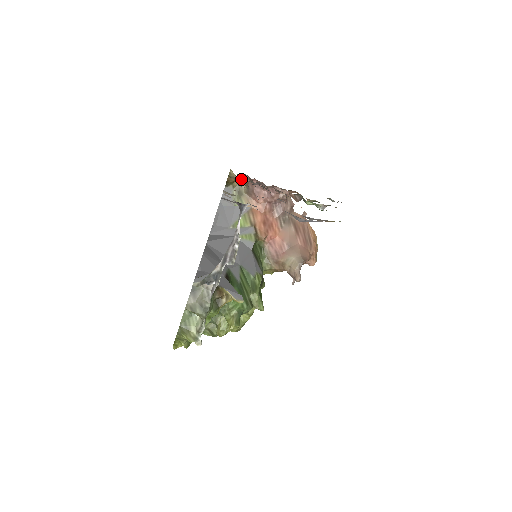
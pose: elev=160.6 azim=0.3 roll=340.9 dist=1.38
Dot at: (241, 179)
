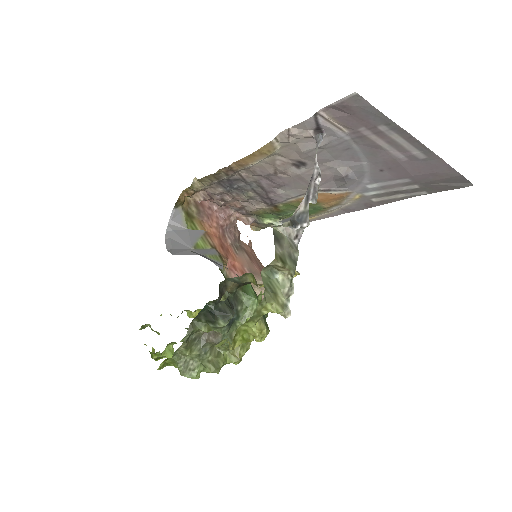
Dot at: (188, 202)
